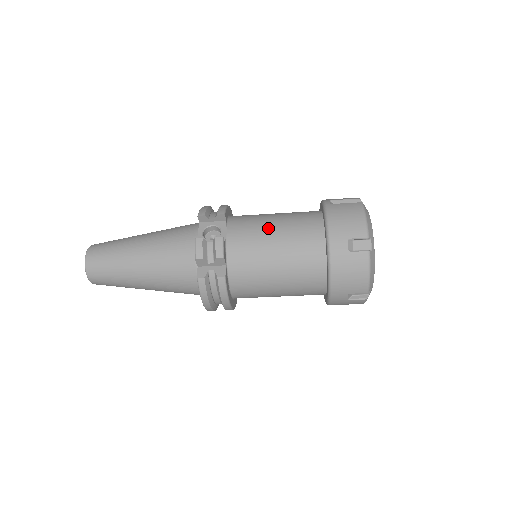
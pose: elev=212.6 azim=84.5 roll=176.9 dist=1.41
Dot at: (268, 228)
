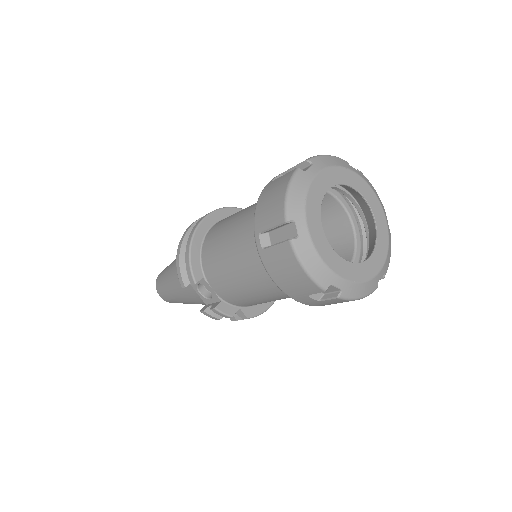
Dot at: (236, 281)
